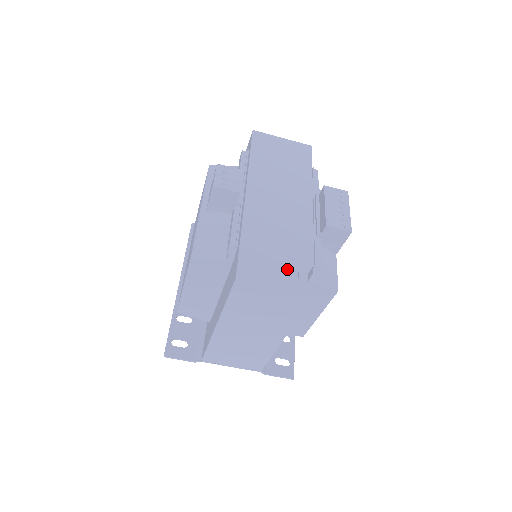
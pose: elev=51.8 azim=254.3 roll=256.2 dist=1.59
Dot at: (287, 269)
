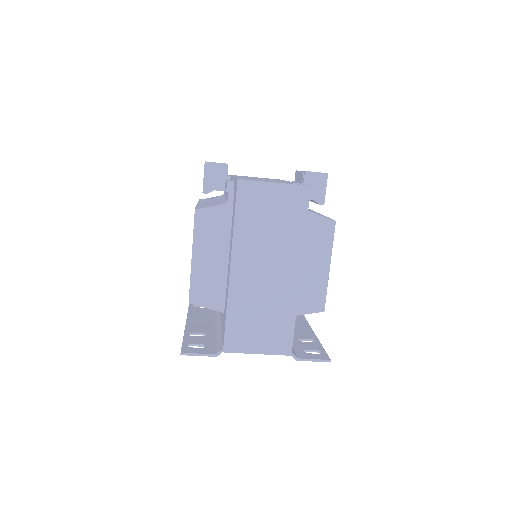
Dot at: (281, 182)
